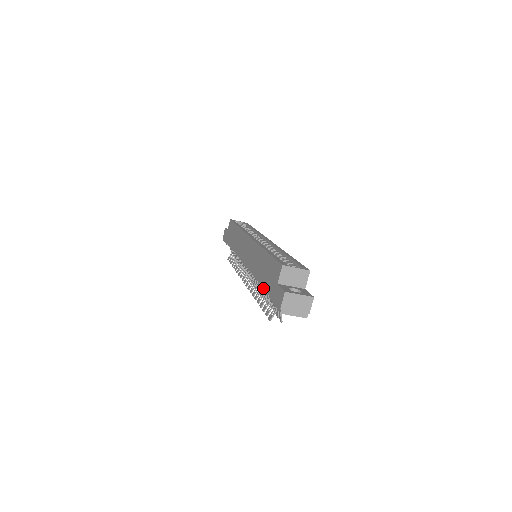
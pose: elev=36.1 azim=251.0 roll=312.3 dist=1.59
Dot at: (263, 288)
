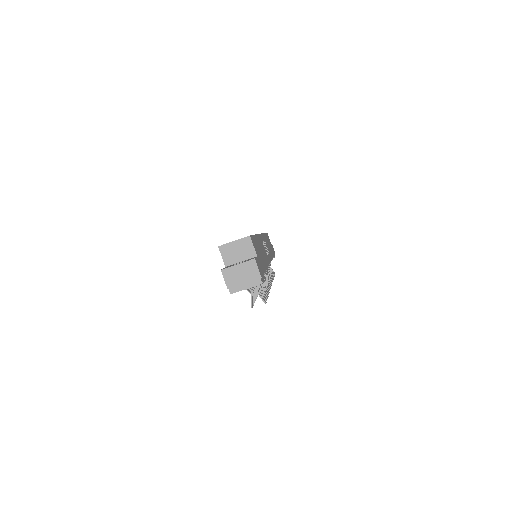
Dot at: occluded
